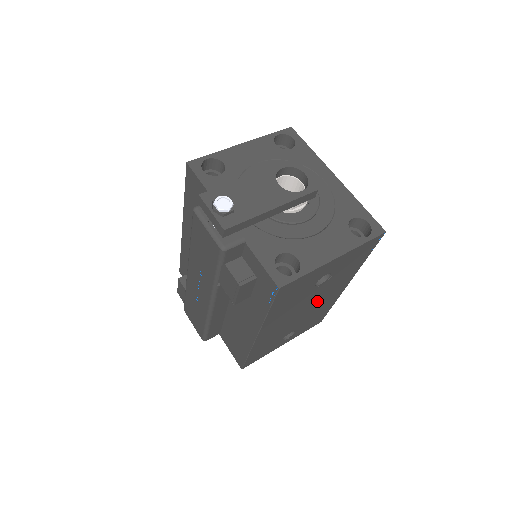
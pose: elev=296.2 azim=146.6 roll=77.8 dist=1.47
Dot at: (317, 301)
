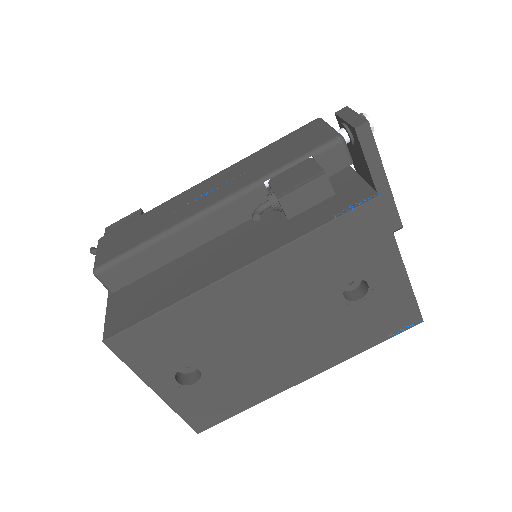
Dot at: (288, 342)
